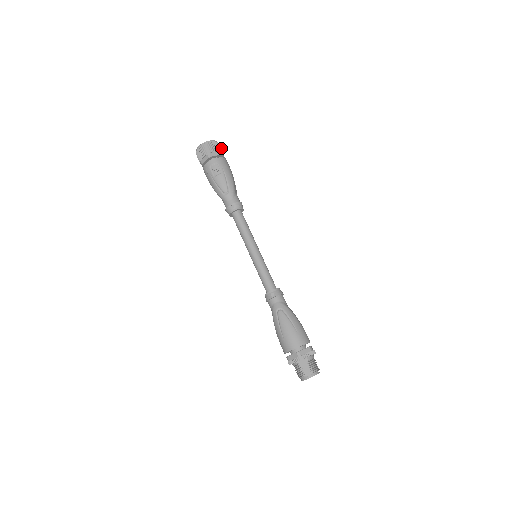
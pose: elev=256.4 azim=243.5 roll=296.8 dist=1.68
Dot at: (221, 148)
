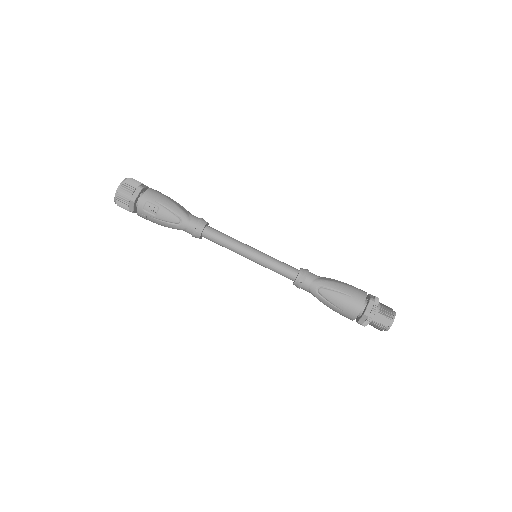
Dot at: (136, 181)
